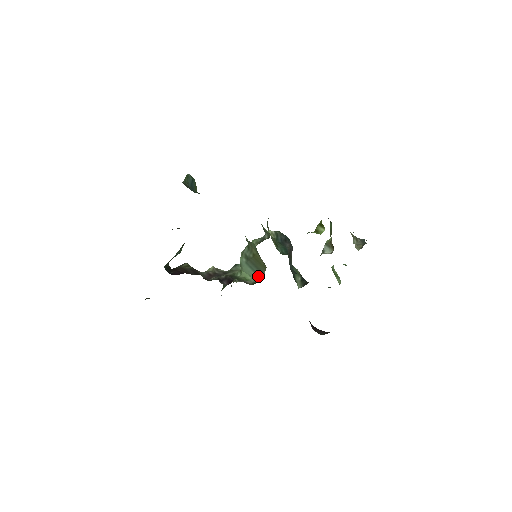
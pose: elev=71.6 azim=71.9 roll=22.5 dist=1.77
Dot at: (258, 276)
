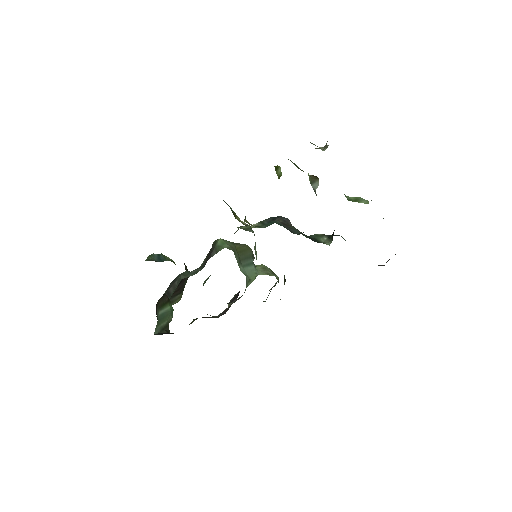
Dot at: occluded
